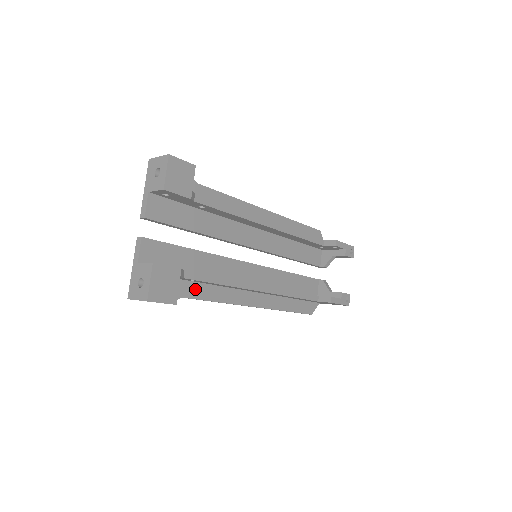
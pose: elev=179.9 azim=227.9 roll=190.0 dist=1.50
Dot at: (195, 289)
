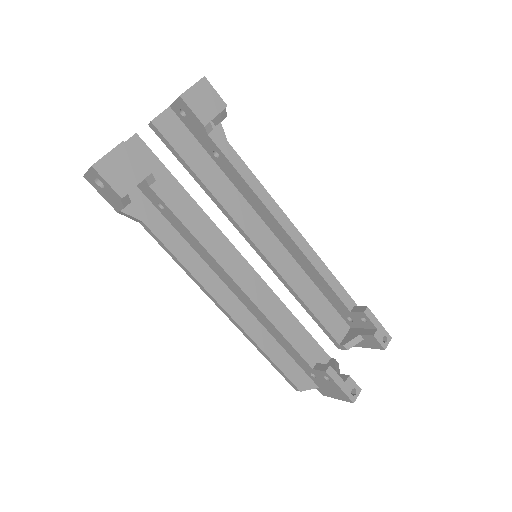
Dot at: (162, 226)
